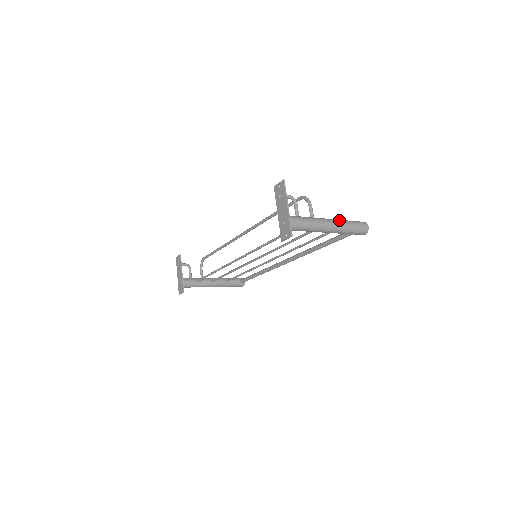
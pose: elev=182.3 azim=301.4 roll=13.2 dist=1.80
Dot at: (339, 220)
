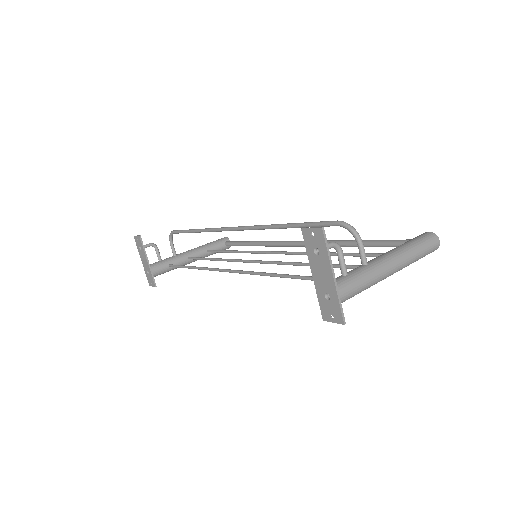
Dot at: (402, 252)
